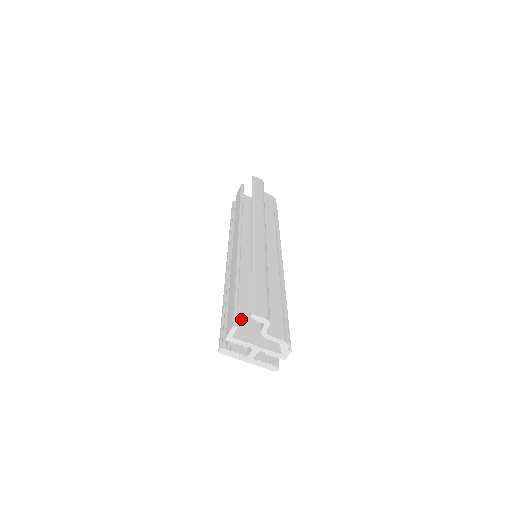
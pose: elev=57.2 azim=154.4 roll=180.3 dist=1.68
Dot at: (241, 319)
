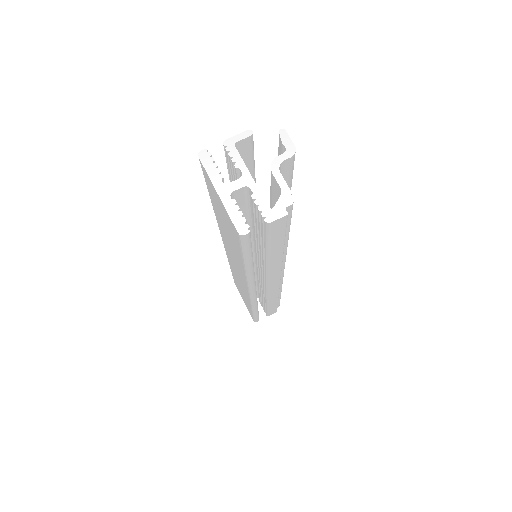
Dot at: occluded
